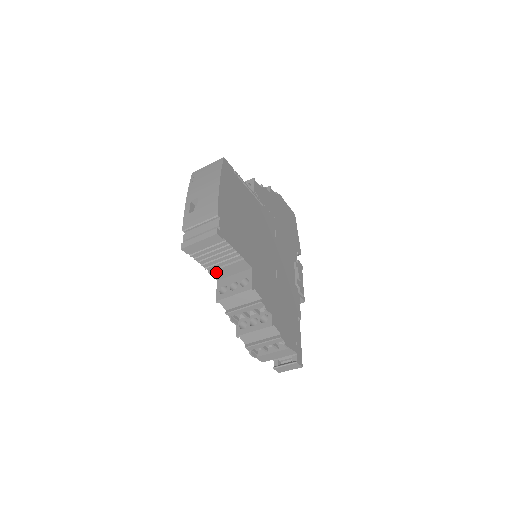
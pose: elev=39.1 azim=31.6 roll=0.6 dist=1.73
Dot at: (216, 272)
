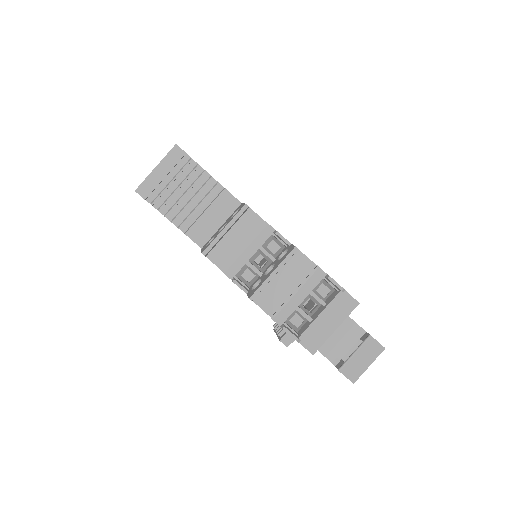
Dot at: (195, 229)
